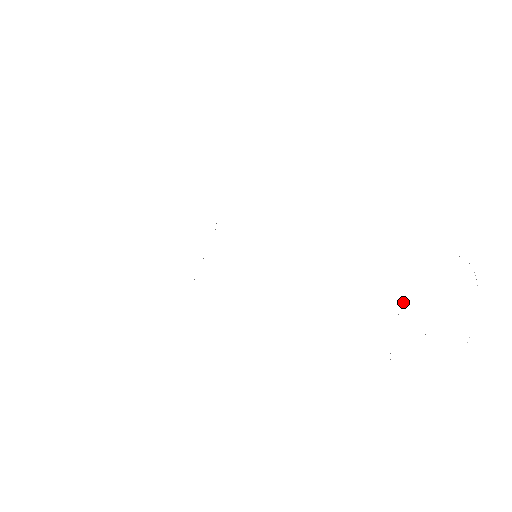
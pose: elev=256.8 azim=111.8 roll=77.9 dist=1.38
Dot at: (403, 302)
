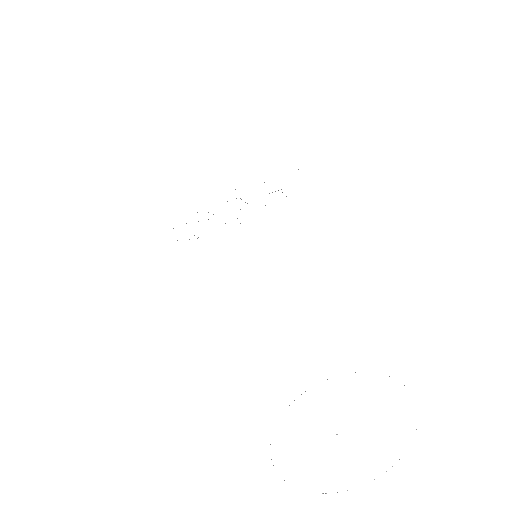
Dot at: occluded
